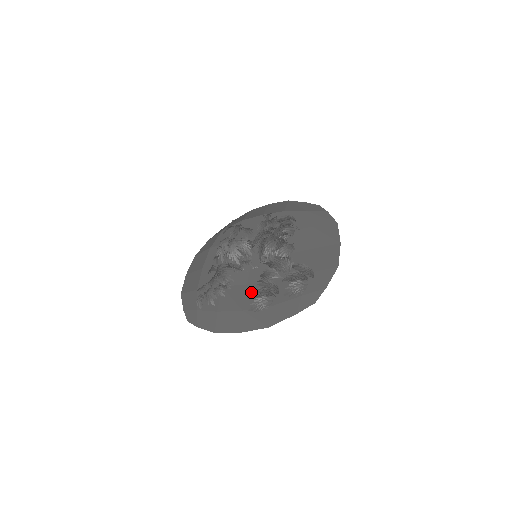
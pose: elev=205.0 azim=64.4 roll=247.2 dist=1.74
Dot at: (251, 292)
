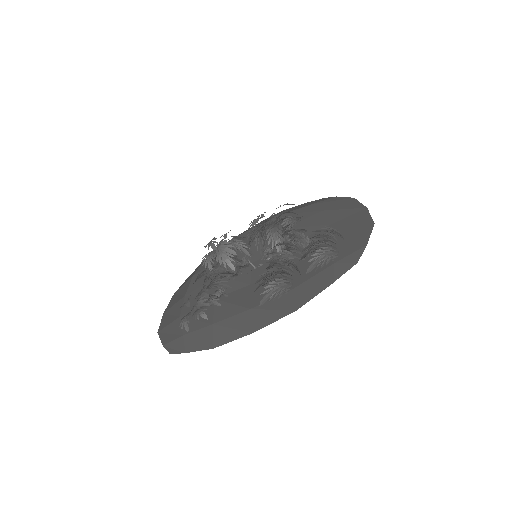
Dot at: (258, 288)
